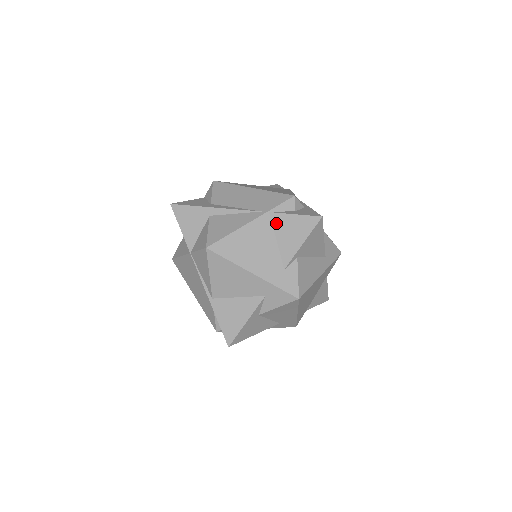
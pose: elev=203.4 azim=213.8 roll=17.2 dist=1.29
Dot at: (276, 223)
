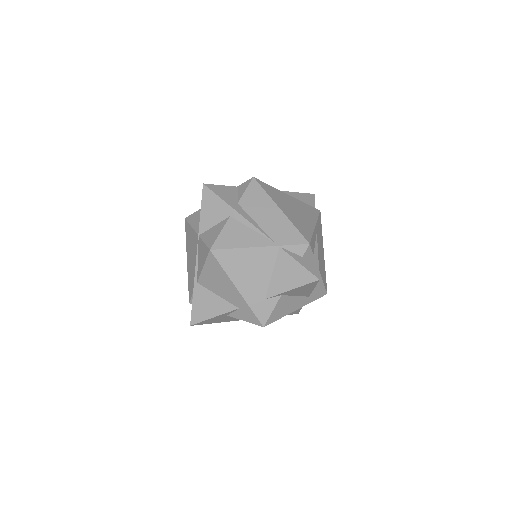
Dot at: (280, 259)
